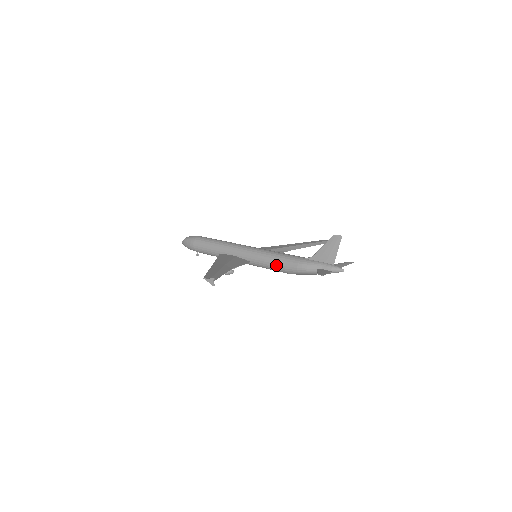
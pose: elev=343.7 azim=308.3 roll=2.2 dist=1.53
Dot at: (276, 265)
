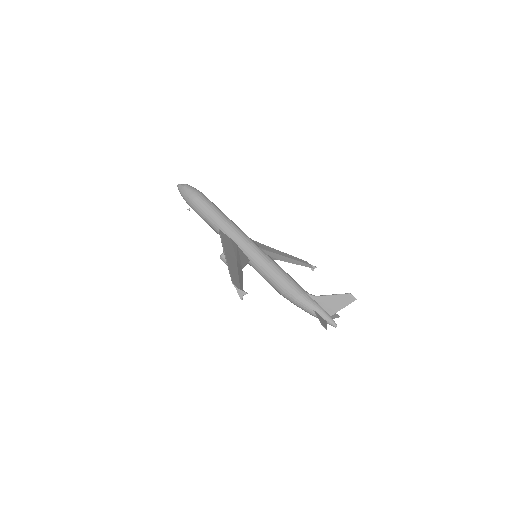
Dot at: (276, 281)
